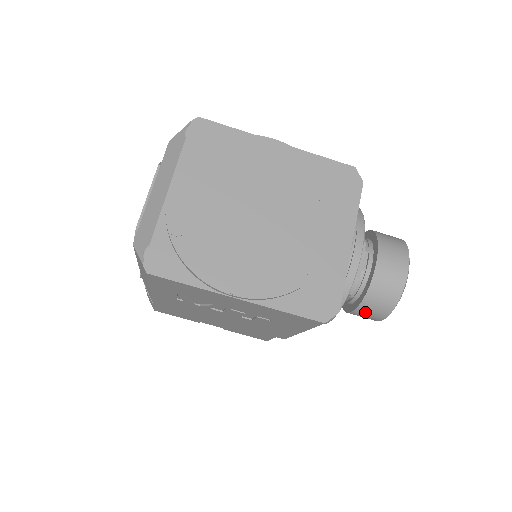
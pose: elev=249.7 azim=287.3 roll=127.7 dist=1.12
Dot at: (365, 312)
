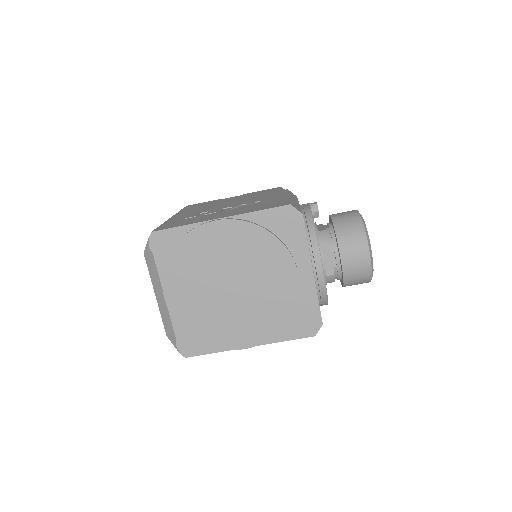
Dot at: (351, 285)
